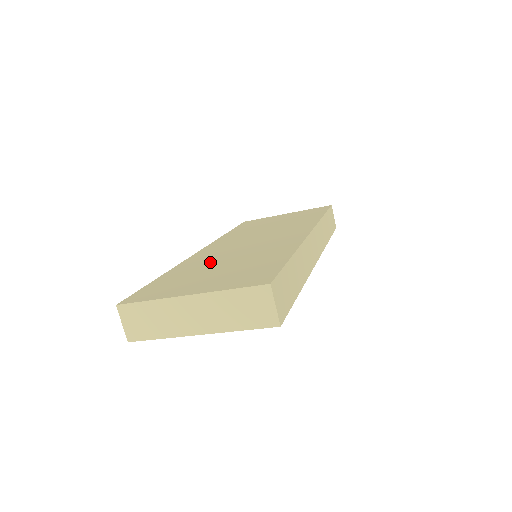
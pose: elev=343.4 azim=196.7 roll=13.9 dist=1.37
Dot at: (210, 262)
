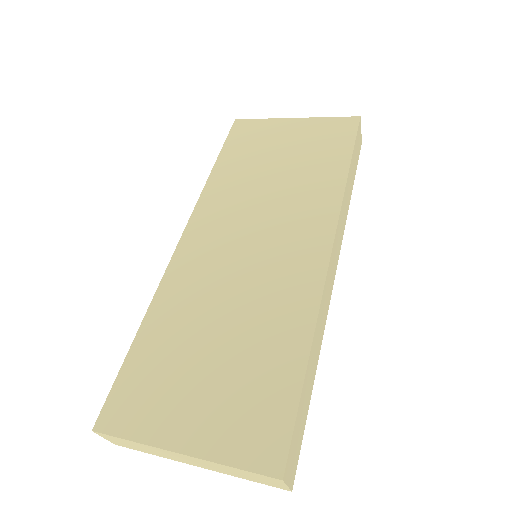
Dot at: (199, 312)
